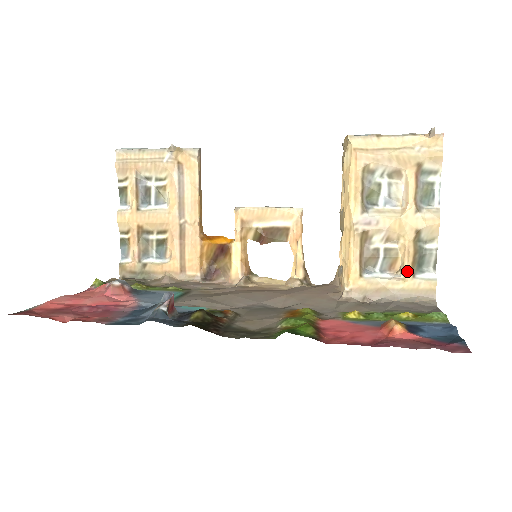
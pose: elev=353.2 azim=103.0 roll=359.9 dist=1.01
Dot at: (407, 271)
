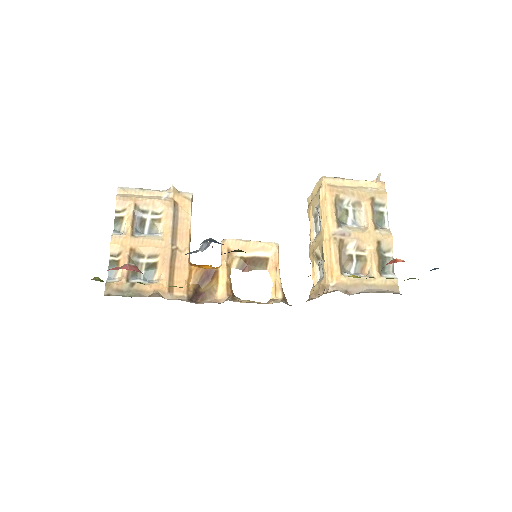
Dot at: (375, 271)
